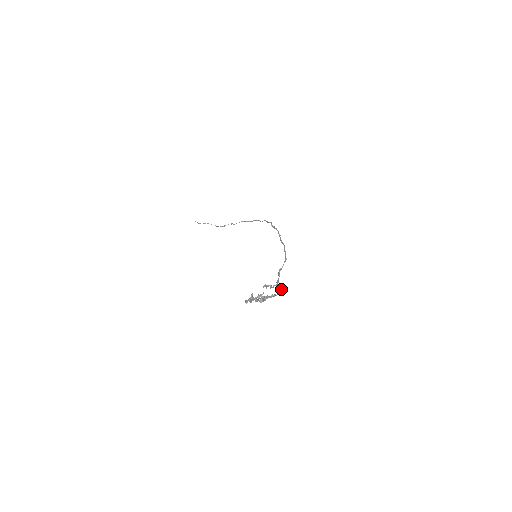
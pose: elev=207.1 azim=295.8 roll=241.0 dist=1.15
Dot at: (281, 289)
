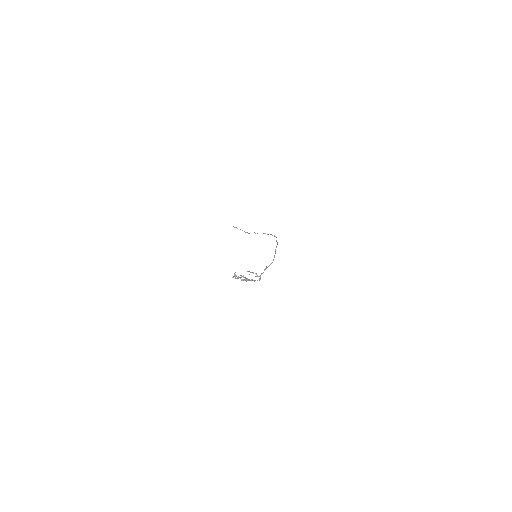
Dot at: (259, 278)
